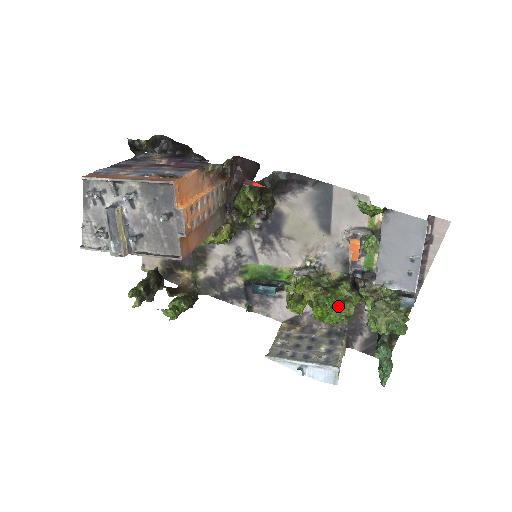
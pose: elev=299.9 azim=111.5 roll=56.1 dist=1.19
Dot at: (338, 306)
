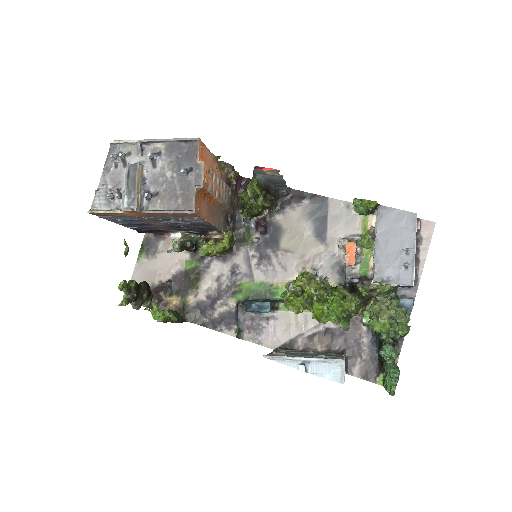
Dot at: (339, 299)
